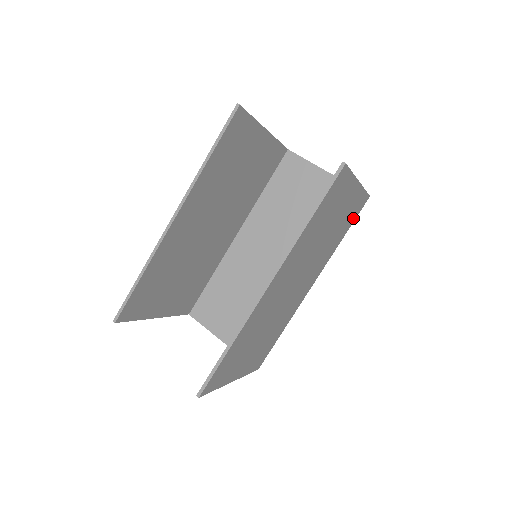
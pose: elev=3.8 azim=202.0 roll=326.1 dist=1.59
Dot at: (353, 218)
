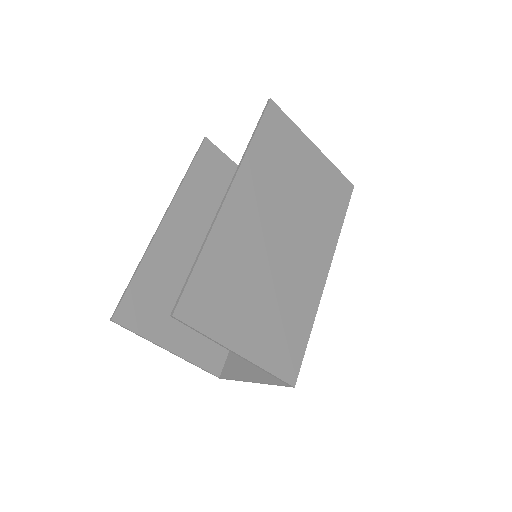
Dot at: (342, 202)
